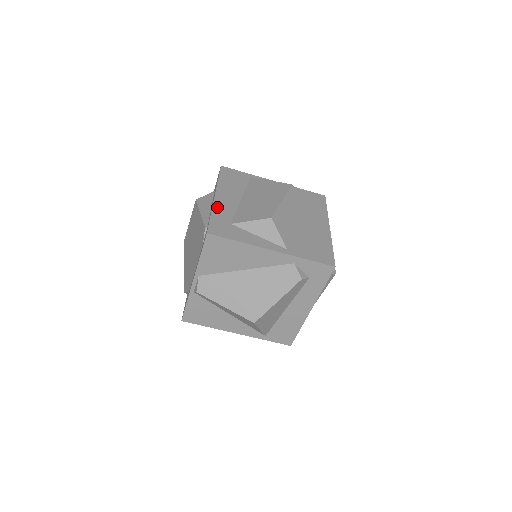
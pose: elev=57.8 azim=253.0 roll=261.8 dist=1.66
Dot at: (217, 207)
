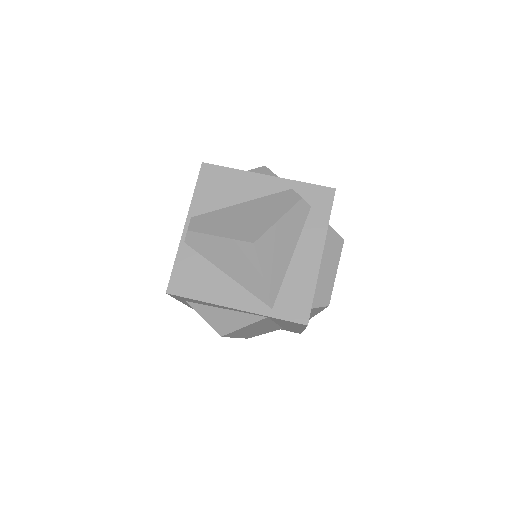
Dot at: occluded
